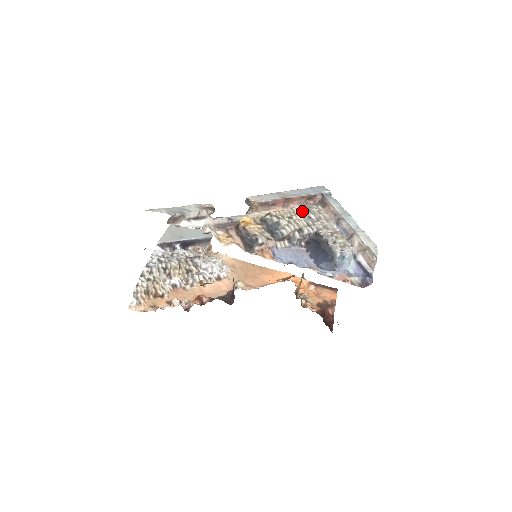
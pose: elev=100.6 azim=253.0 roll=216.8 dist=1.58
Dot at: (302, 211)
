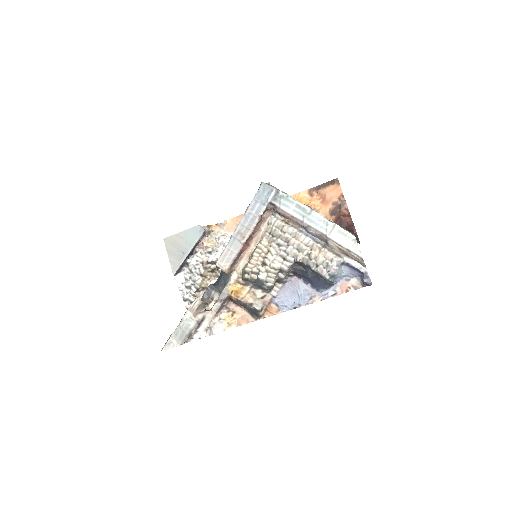
Dot at: (268, 240)
